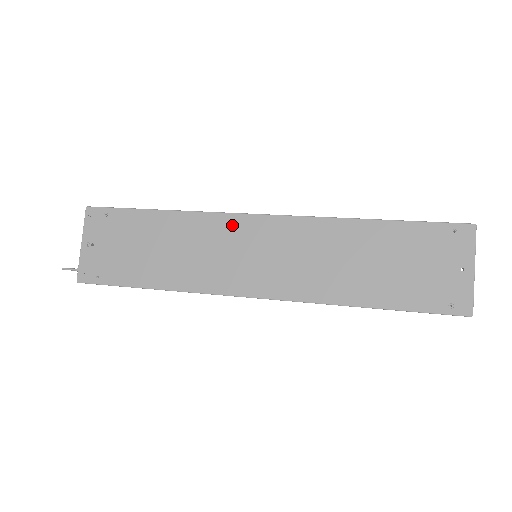
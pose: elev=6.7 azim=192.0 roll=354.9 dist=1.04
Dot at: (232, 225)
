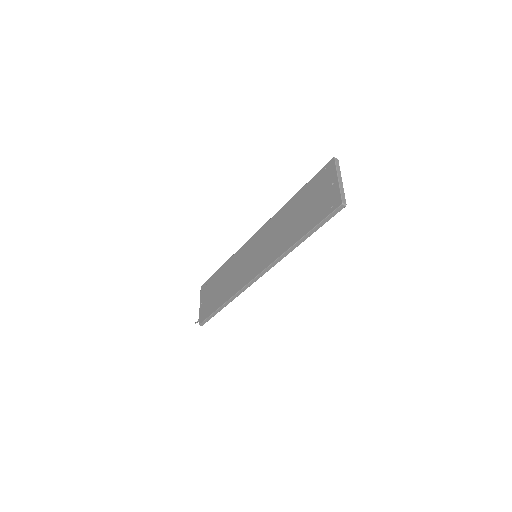
Dot at: (245, 249)
